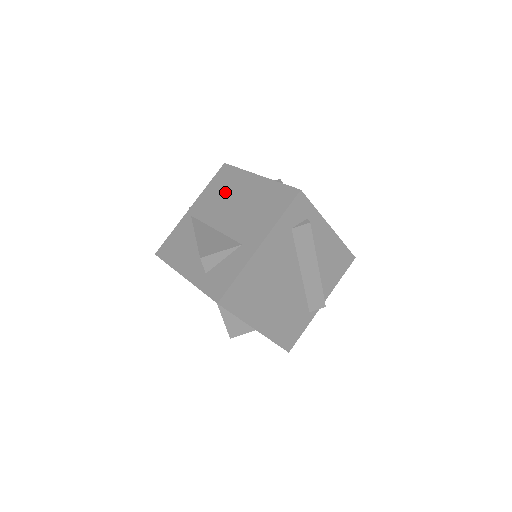
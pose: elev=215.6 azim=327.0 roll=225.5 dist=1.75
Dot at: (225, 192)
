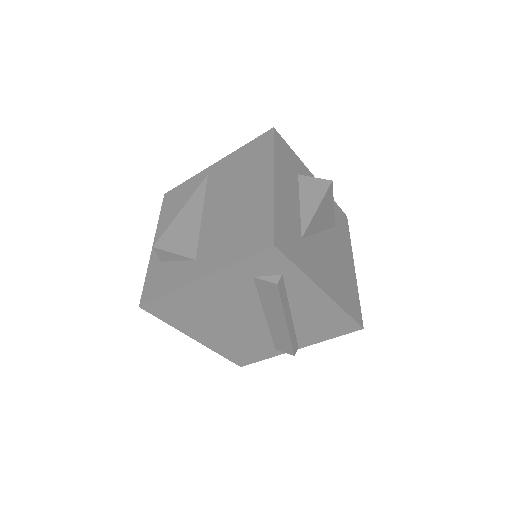
Dot at: (242, 172)
